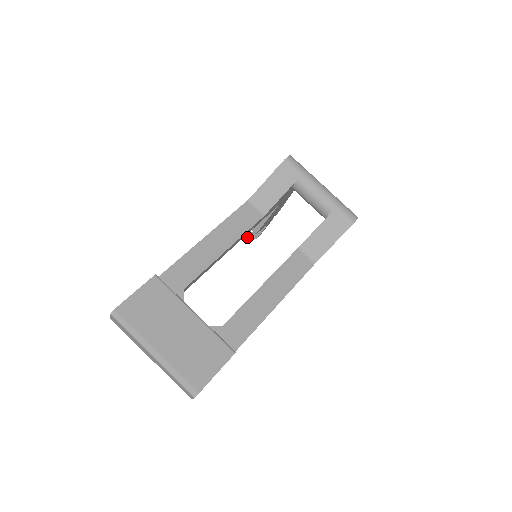
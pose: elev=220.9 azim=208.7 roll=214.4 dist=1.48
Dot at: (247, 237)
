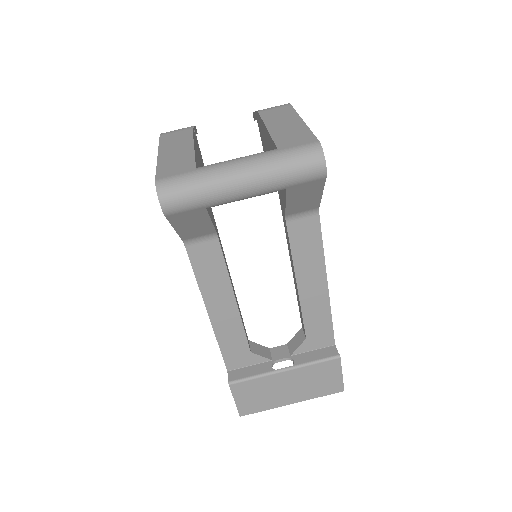
Dot at: occluded
